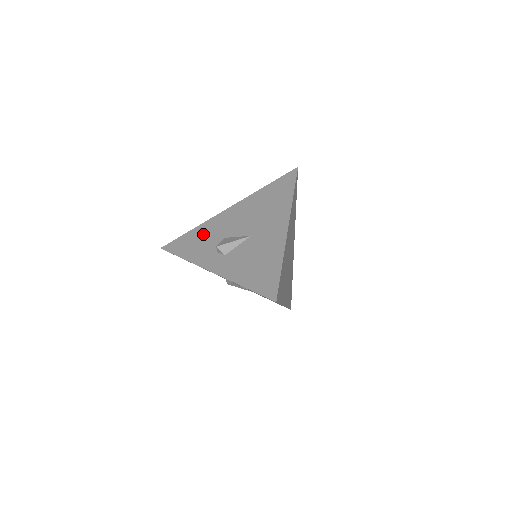
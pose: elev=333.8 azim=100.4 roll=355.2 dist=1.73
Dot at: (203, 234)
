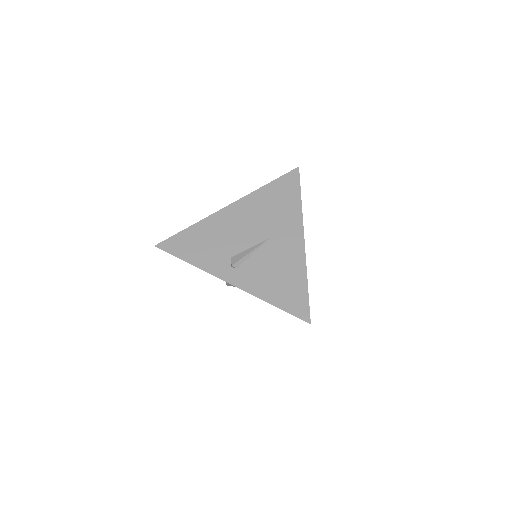
Dot at: occluded
